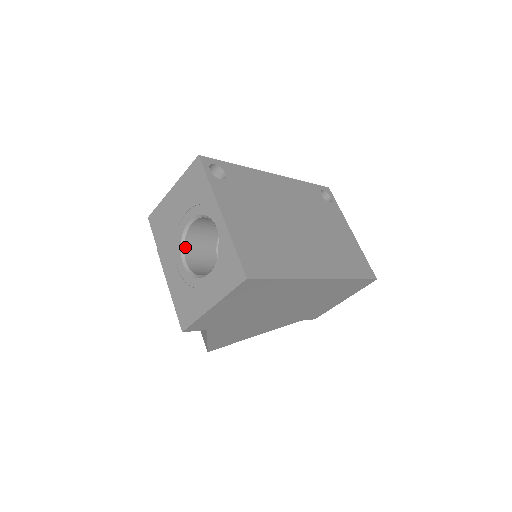
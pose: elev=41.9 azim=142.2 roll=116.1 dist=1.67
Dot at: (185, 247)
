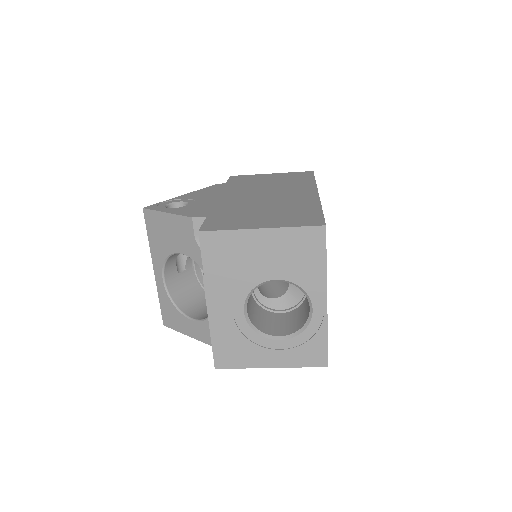
Dot at: occluded
